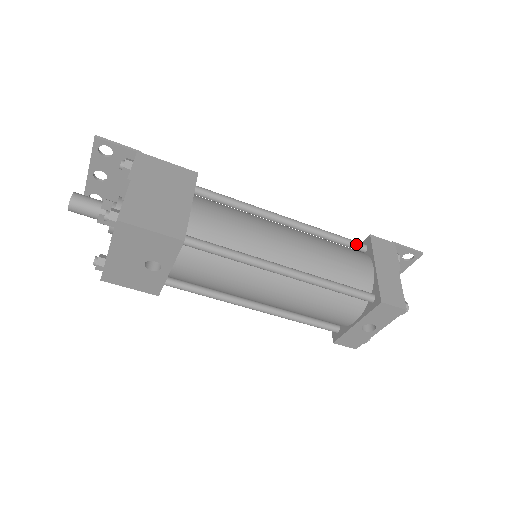
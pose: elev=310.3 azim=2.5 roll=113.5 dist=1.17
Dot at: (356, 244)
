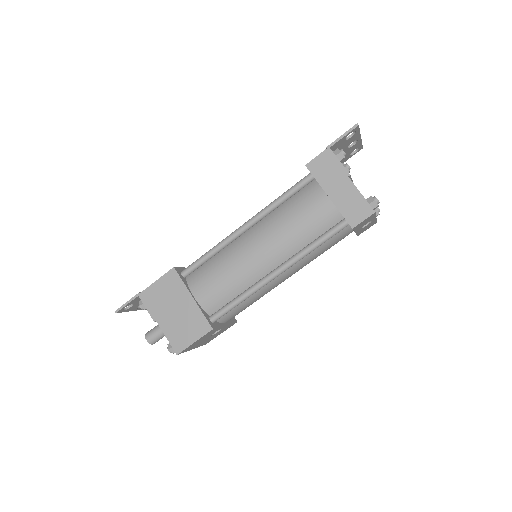
Dot at: (303, 184)
